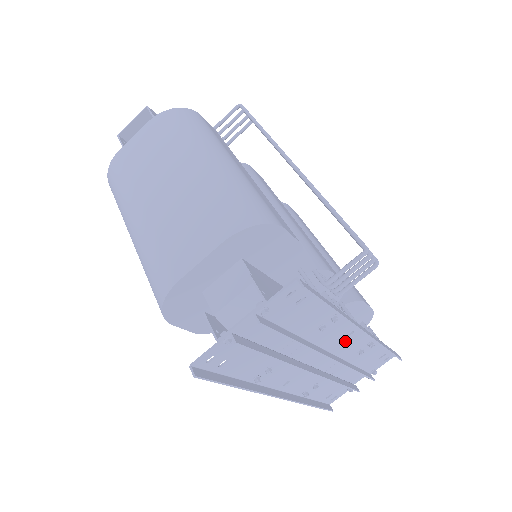
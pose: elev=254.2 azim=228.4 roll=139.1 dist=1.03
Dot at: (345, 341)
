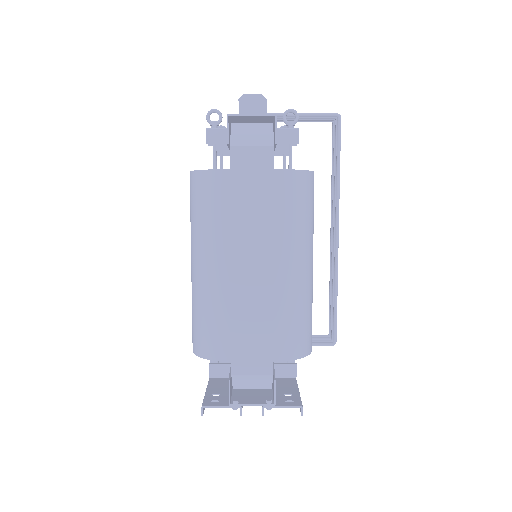
Dot at: occluded
